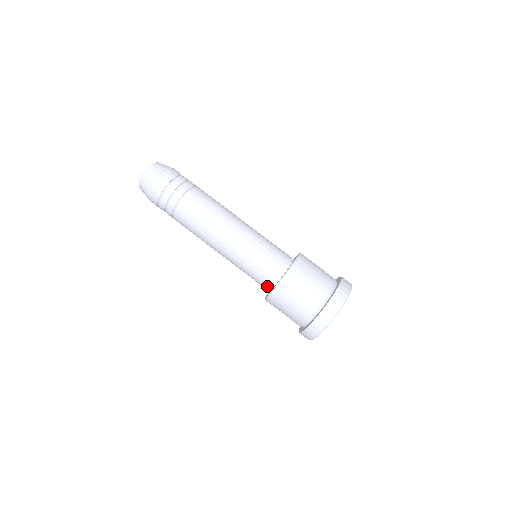
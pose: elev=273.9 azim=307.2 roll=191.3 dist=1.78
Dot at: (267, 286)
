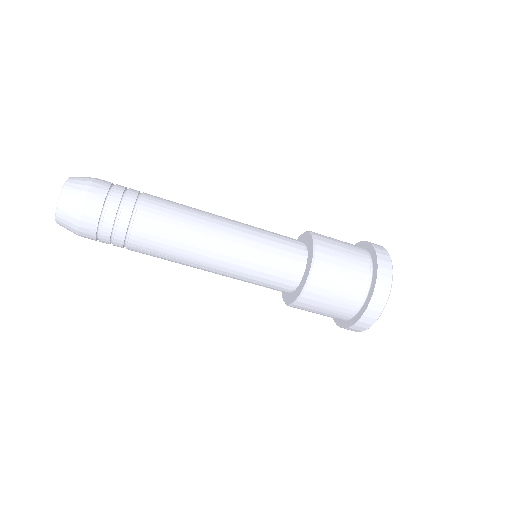
Dot at: occluded
